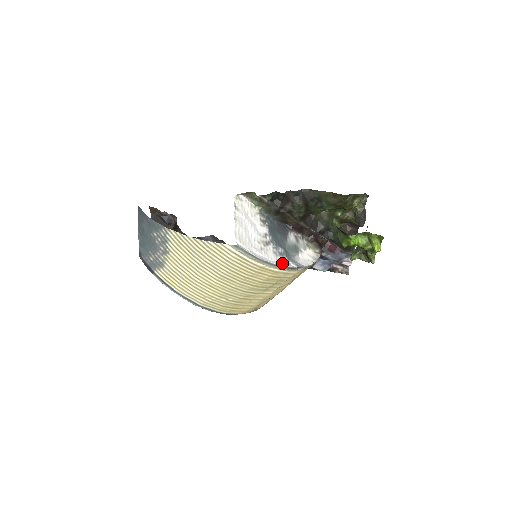
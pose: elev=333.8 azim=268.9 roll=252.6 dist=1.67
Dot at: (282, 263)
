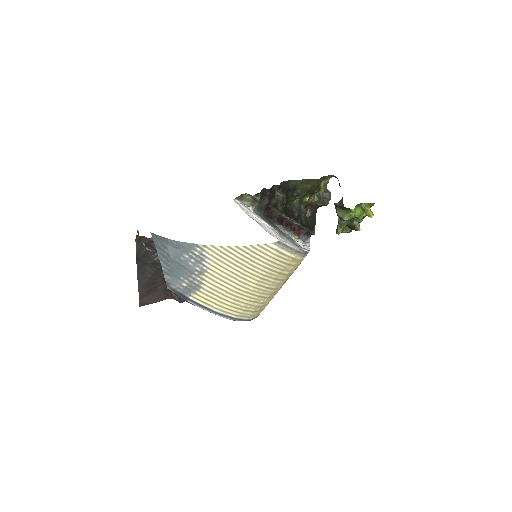
Dot at: (302, 250)
